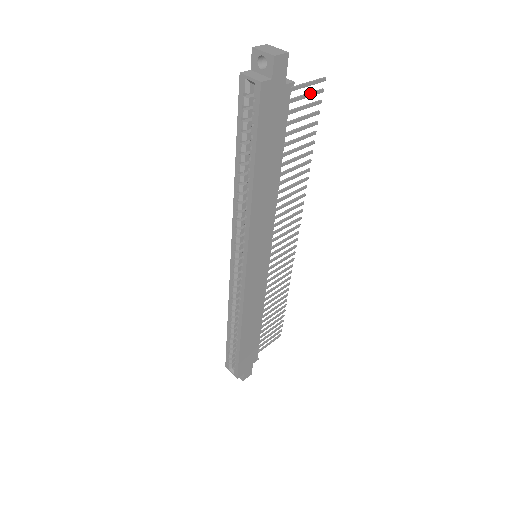
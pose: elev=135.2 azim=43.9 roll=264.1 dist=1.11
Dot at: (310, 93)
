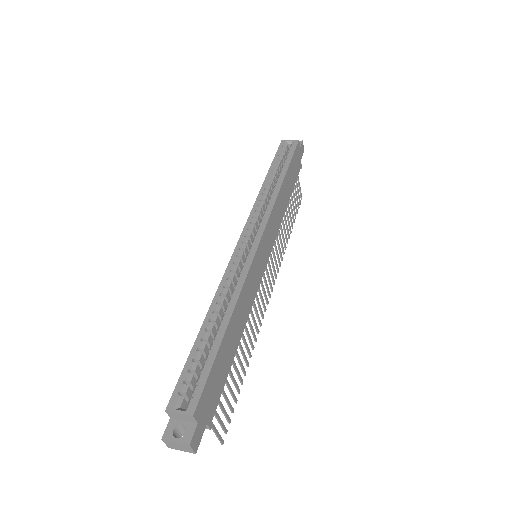
Dot at: occluded
